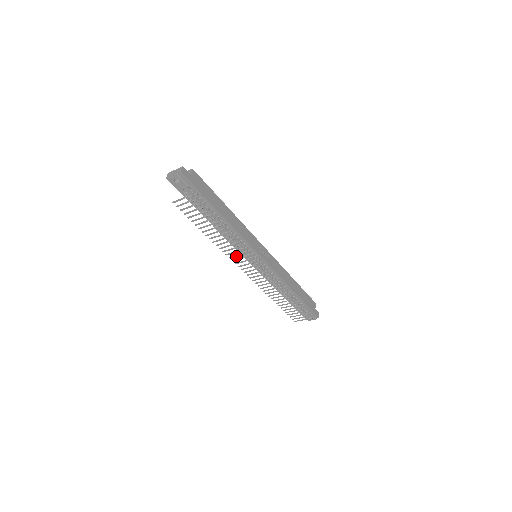
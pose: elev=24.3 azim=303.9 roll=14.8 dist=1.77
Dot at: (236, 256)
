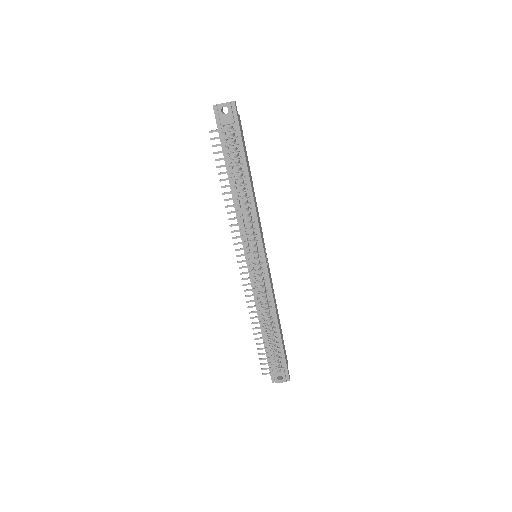
Dot at: occluded
